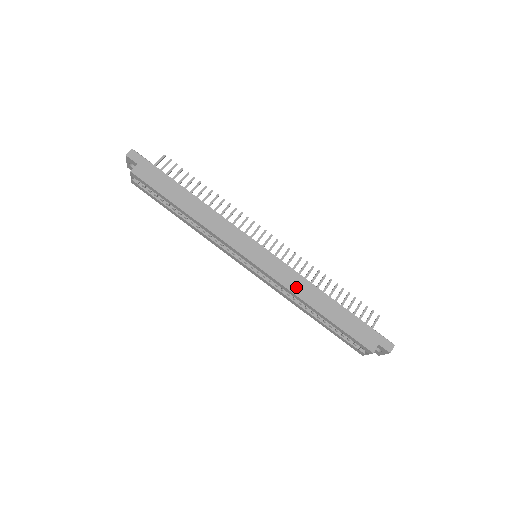
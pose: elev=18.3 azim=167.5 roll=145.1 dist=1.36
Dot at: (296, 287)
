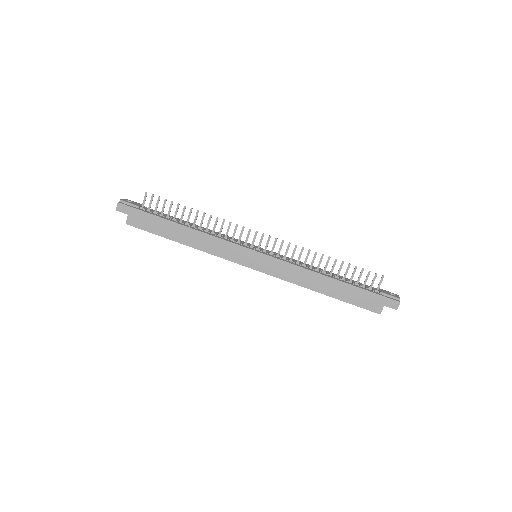
Dot at: (296, 278)
